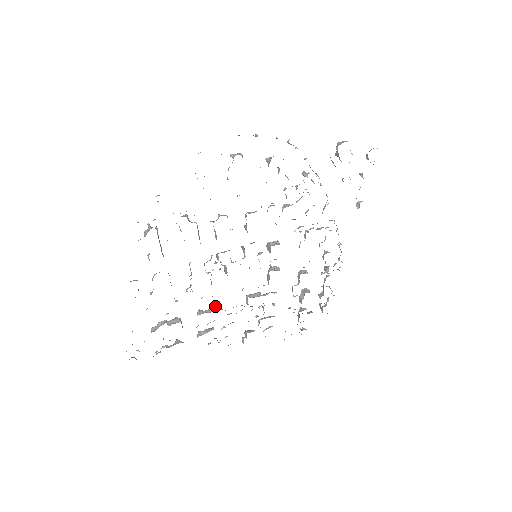
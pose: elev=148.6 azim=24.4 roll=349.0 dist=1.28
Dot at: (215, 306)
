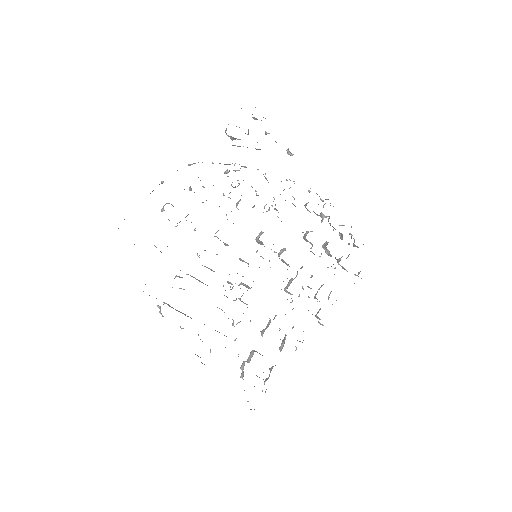
Dot at: occluded
